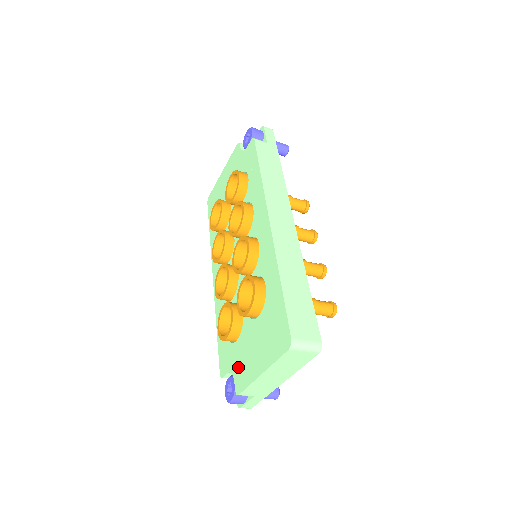
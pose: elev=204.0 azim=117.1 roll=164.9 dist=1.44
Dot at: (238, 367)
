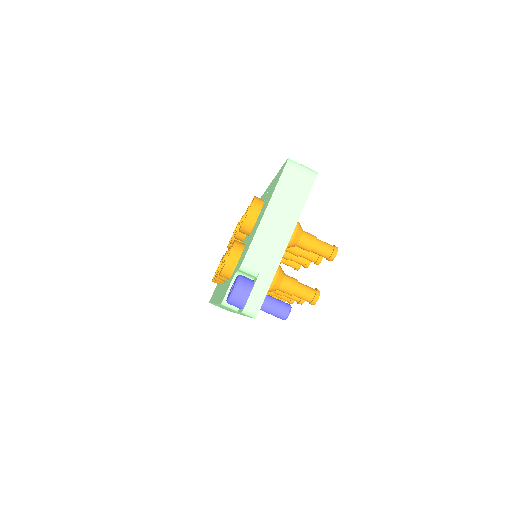
Dot at: (241, 259)
